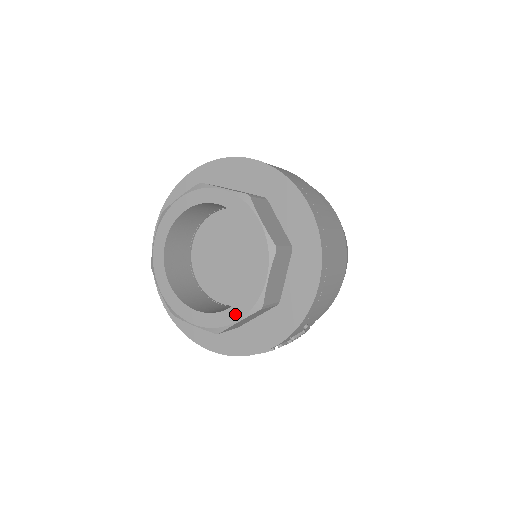
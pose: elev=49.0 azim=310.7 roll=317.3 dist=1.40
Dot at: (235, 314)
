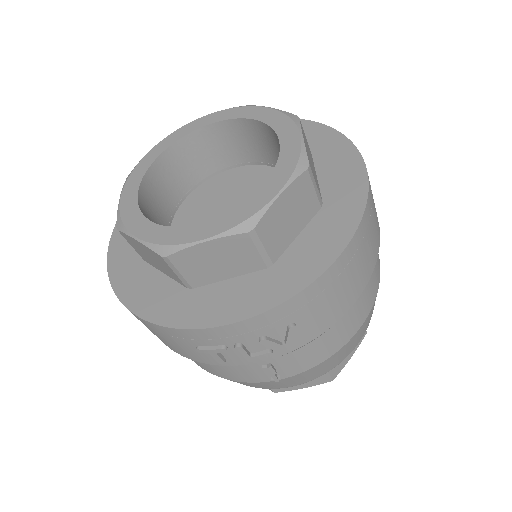
Dot at: (207, 230)
